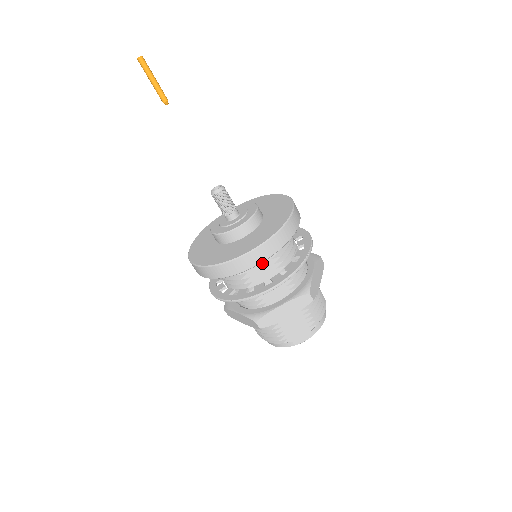
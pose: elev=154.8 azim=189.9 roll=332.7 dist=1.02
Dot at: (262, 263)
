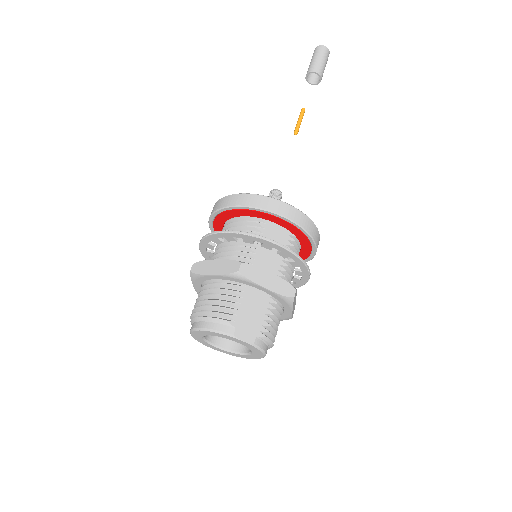
Dot at: (278, 240)
